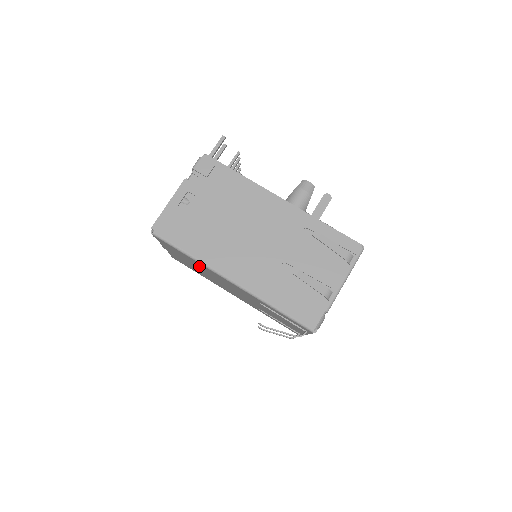
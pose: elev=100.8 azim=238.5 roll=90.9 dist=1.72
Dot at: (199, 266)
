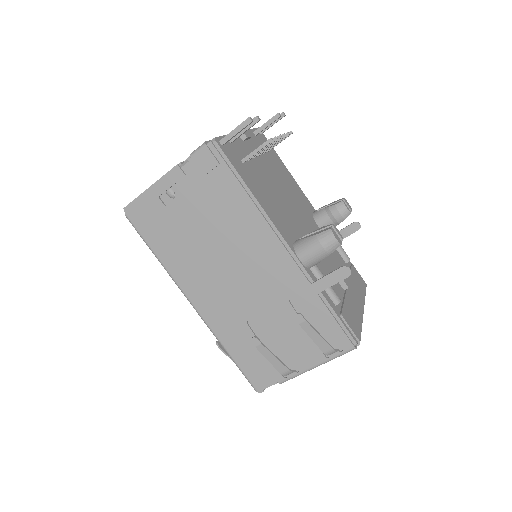
Dot at: occluded
